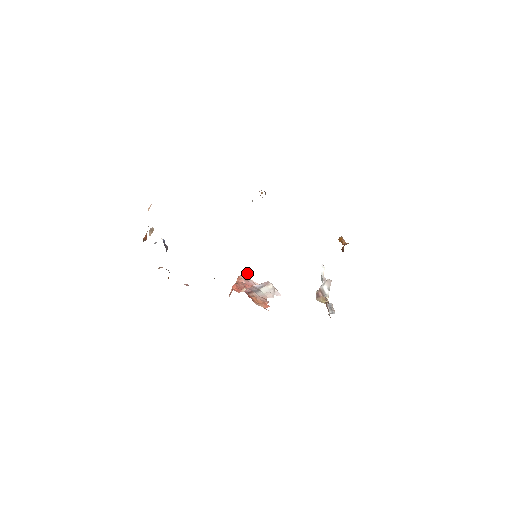
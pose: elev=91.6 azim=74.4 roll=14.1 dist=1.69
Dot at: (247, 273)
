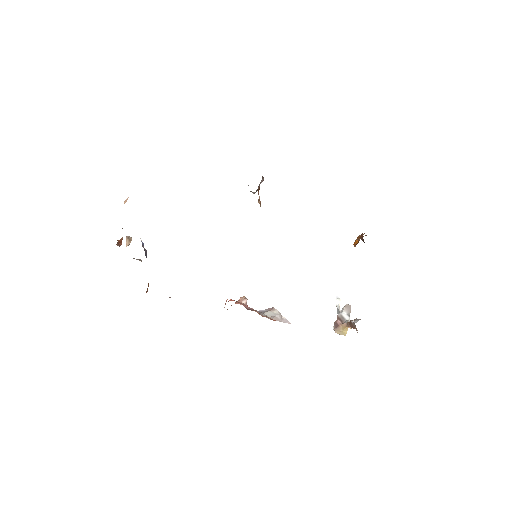
Dot at: (246, 298)
